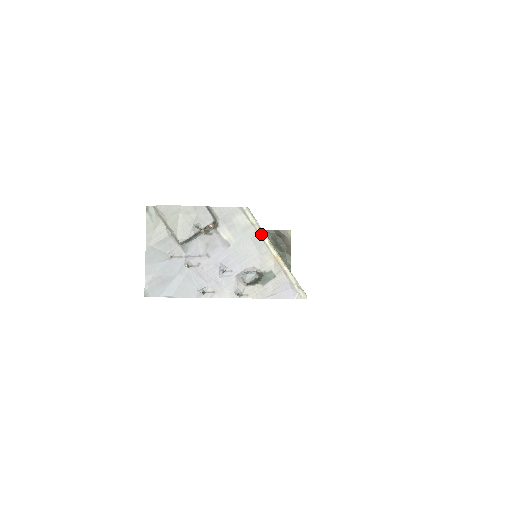
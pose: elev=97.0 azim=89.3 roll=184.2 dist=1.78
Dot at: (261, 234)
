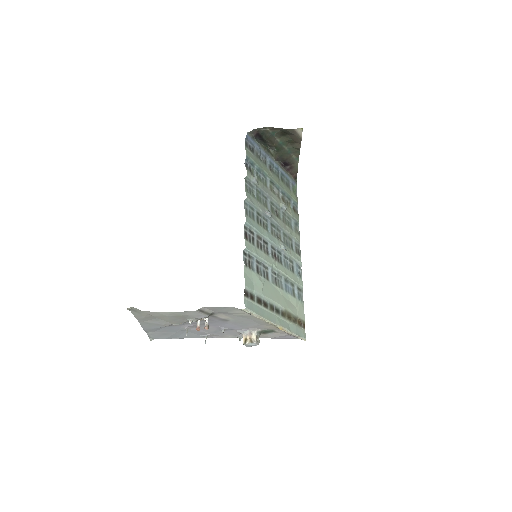
Dot at: (261, 320)
